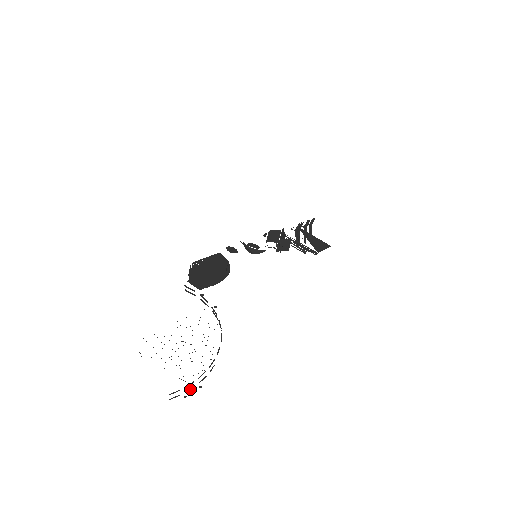
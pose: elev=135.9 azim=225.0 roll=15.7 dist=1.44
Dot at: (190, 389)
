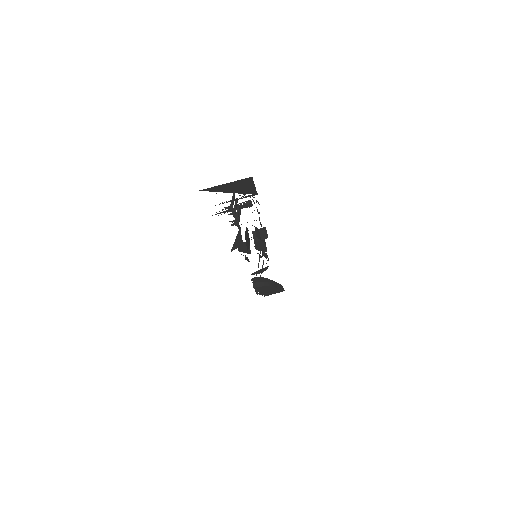
Dot at: occluded
